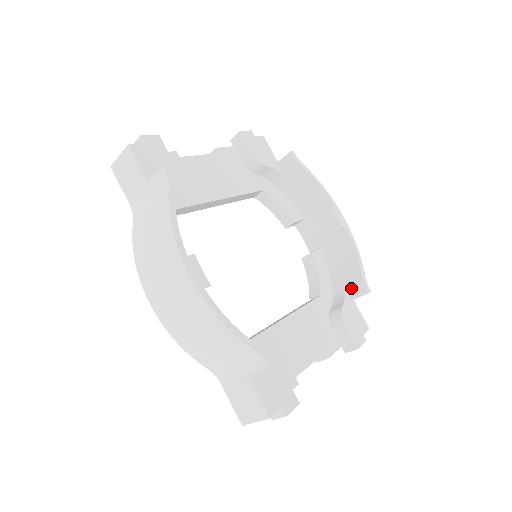
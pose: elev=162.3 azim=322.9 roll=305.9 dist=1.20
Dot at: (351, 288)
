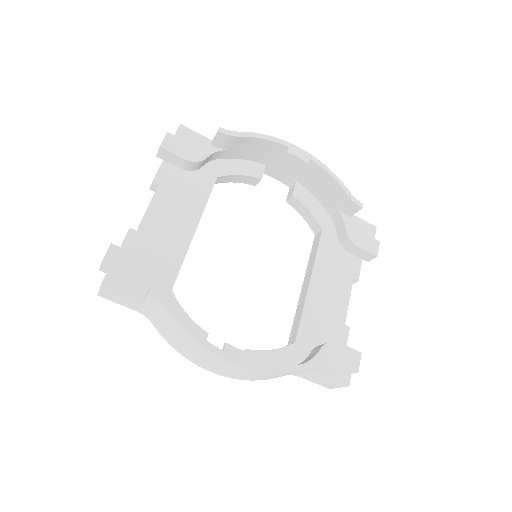
Dot at: (344, 209)
